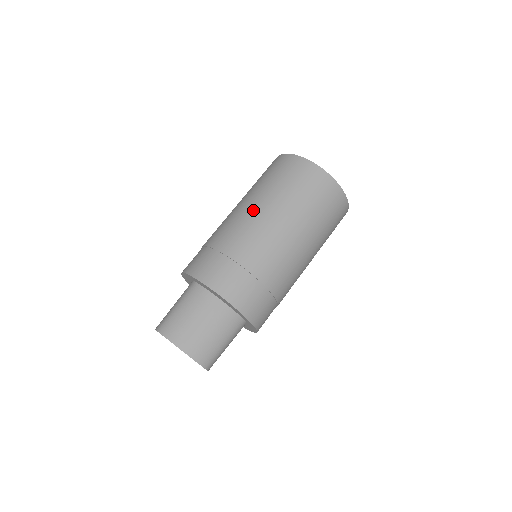
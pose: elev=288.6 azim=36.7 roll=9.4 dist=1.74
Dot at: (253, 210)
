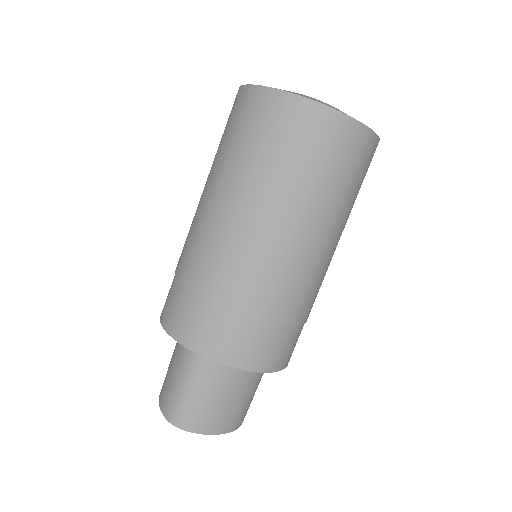
Dot at: (274, 232)
